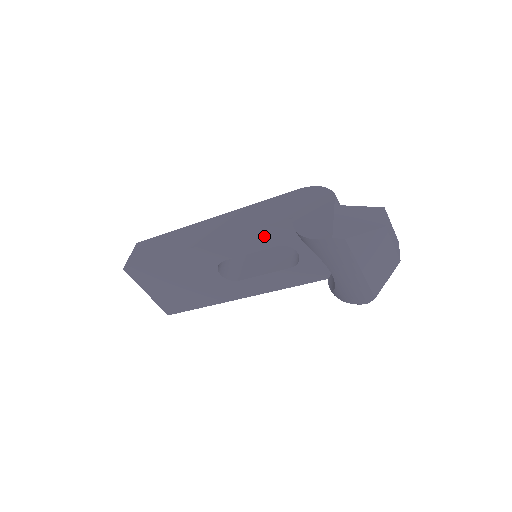
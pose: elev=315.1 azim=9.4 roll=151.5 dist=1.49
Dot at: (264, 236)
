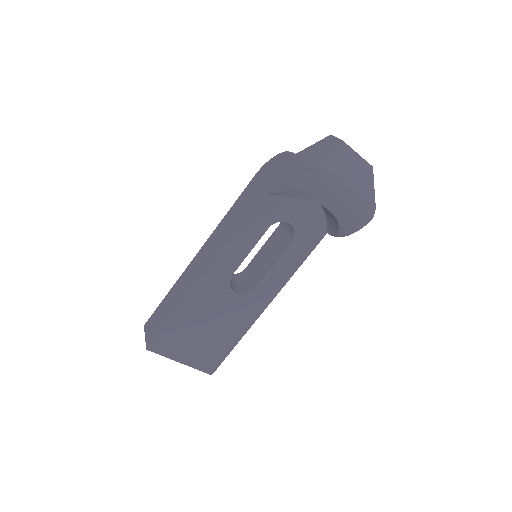
Dot at: (253, 225)
